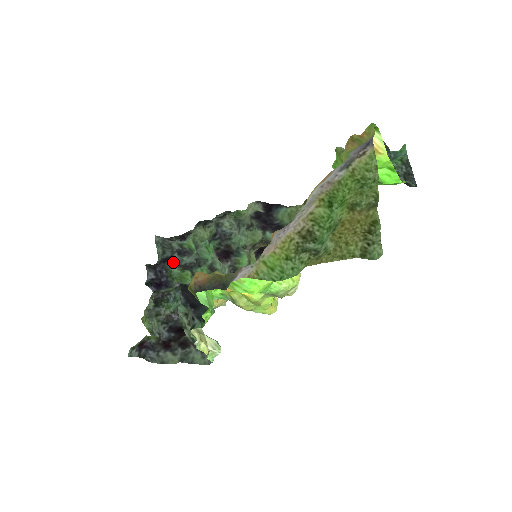
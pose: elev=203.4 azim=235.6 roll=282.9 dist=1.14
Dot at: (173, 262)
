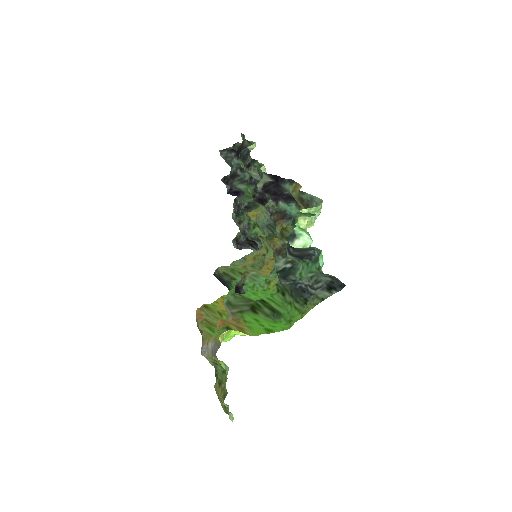
Dot at: (238, 179)
